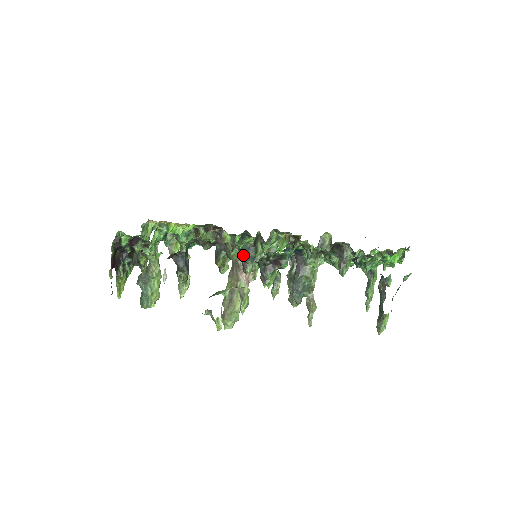
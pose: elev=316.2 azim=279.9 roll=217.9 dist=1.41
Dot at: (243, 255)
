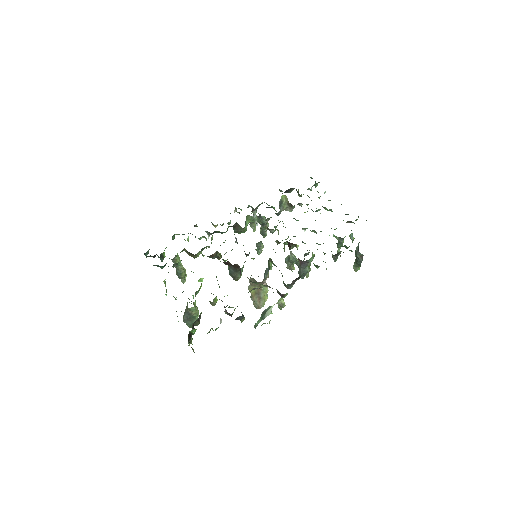
Dot at: (264, 277)
